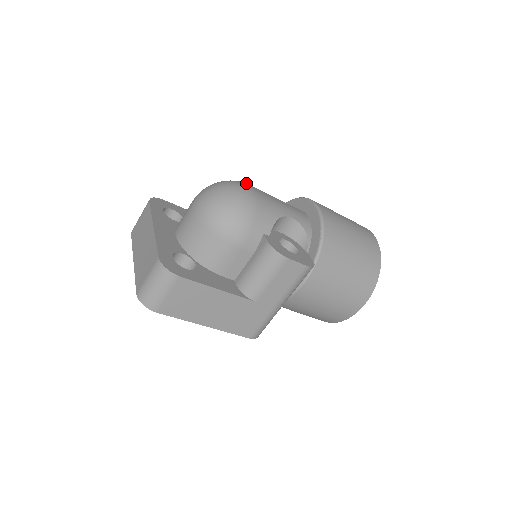
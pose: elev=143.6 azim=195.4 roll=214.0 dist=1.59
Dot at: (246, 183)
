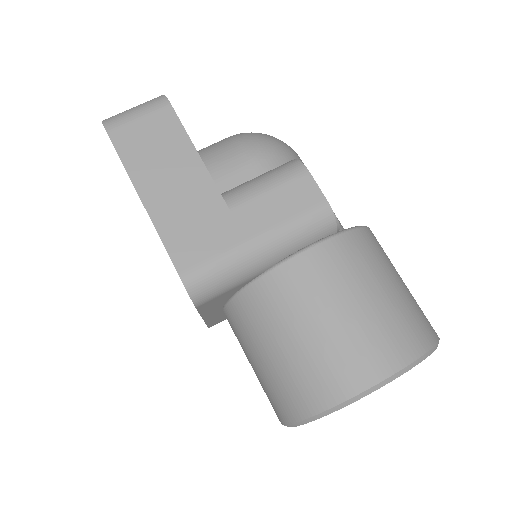
Dot at: occluded
